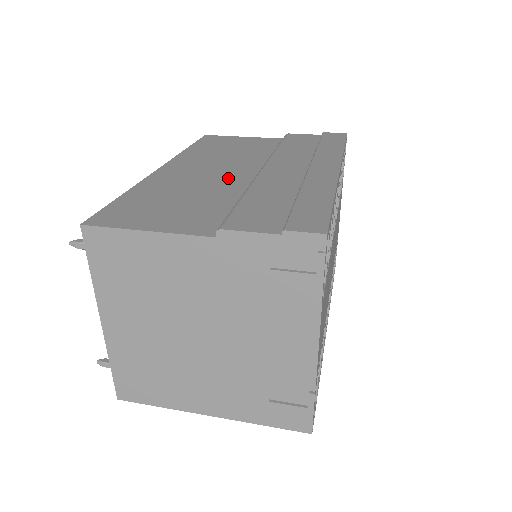
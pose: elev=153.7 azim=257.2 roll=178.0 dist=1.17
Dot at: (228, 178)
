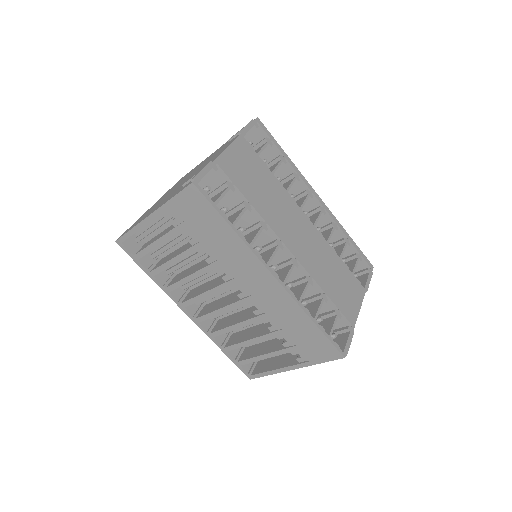
Dot at: occluded
